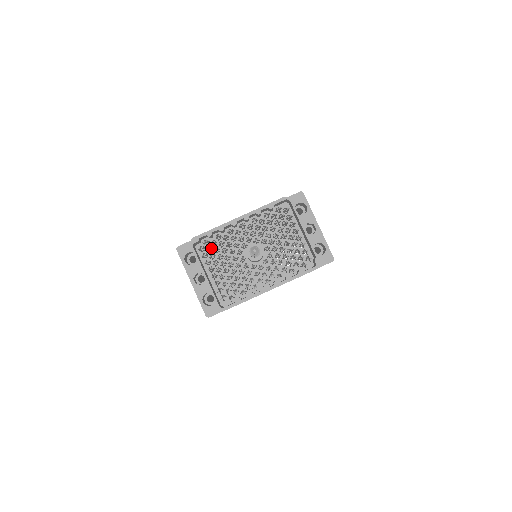
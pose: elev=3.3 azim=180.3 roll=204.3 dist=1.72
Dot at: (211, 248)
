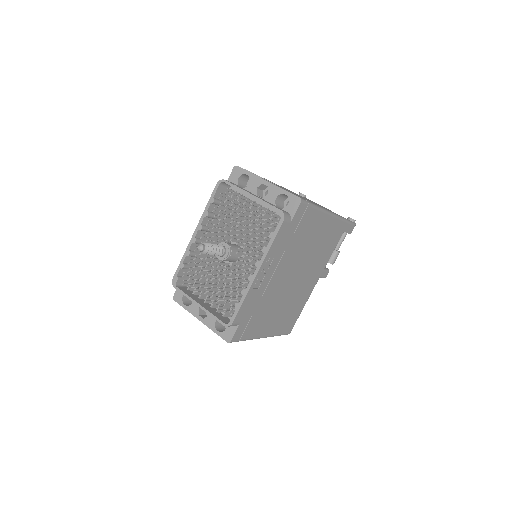
Dot at: (193, 277)
